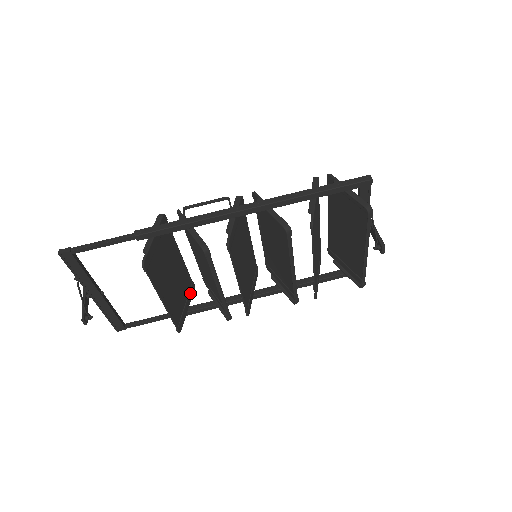
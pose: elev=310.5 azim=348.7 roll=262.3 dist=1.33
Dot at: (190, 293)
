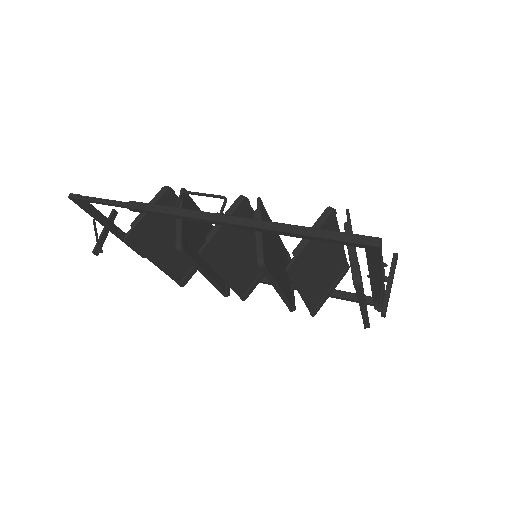
Dot at: occluded
